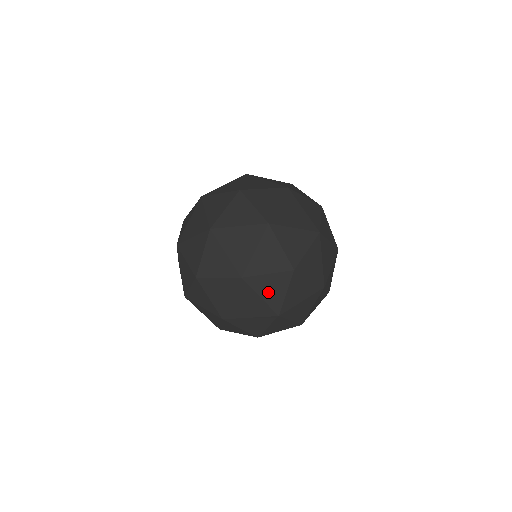
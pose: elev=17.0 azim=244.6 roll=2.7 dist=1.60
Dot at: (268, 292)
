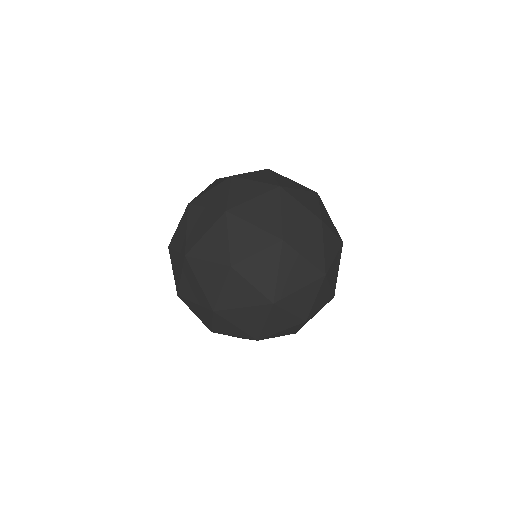
Dot at: (212, 201)
